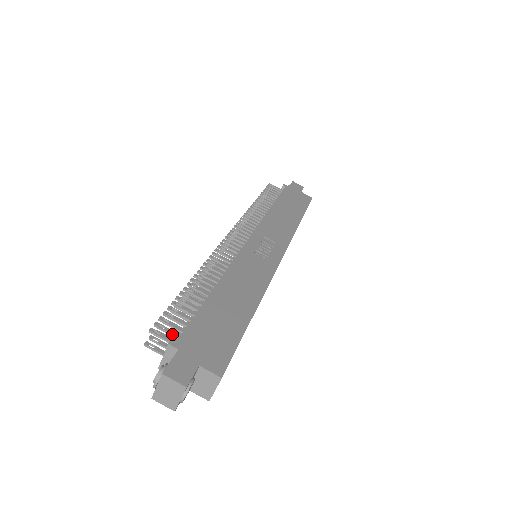
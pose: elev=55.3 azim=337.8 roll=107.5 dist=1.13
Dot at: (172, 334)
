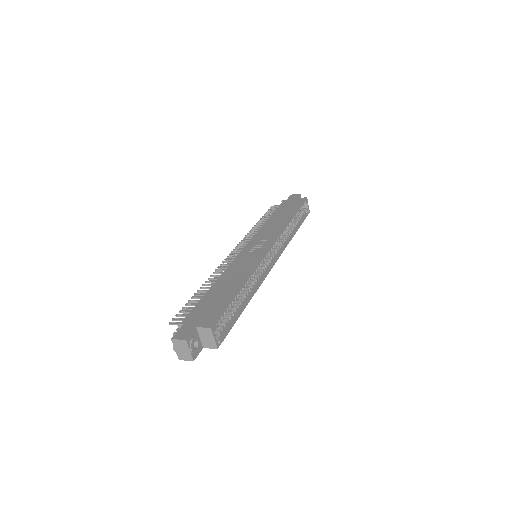
Dot at: occluded
